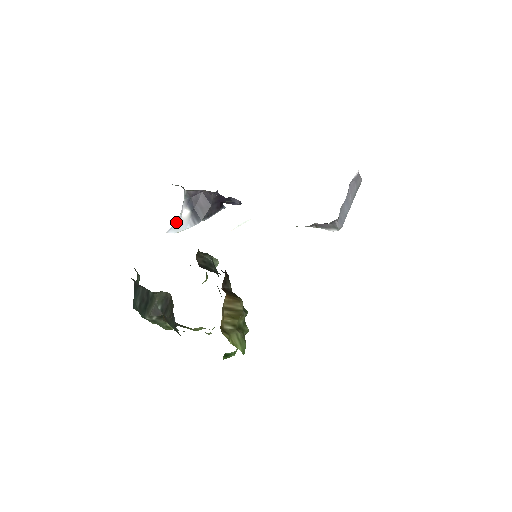
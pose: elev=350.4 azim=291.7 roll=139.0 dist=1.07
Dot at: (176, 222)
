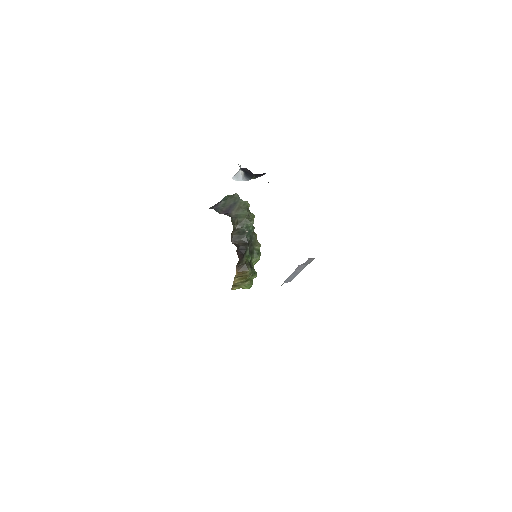
Dot at: (237, 173)
